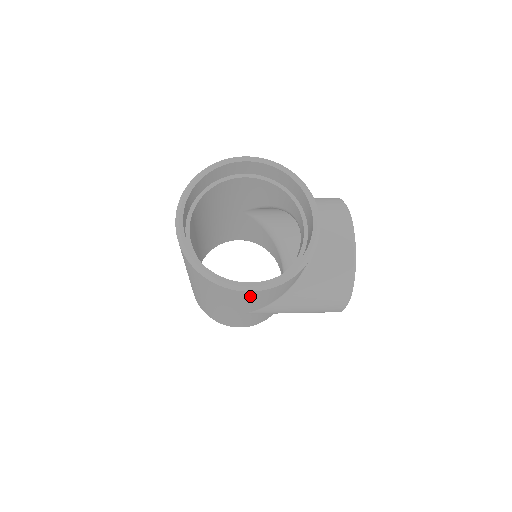
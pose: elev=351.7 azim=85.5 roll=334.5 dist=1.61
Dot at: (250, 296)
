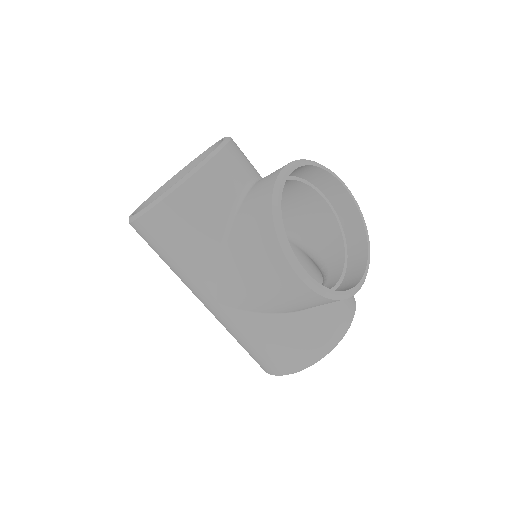
Dot at: (155, 233)
